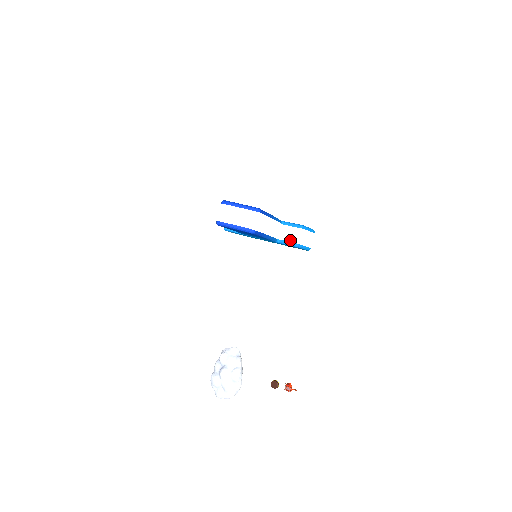
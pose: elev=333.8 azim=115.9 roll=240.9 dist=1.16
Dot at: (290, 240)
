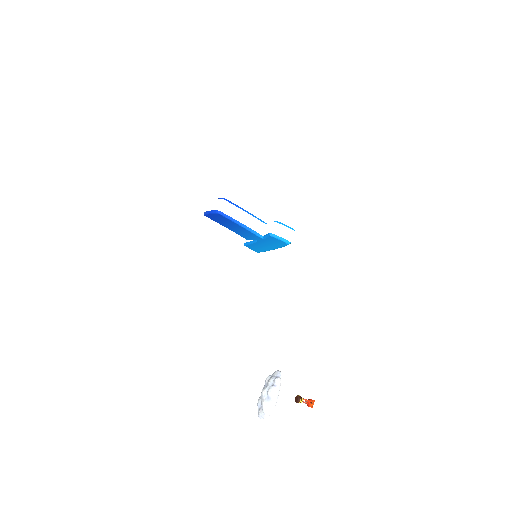
Dot at: (265, 231)
